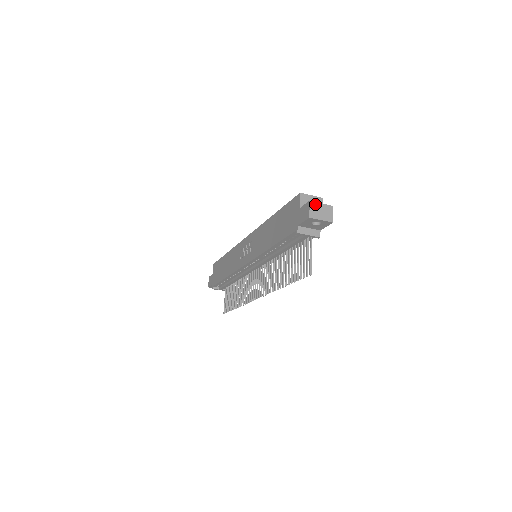
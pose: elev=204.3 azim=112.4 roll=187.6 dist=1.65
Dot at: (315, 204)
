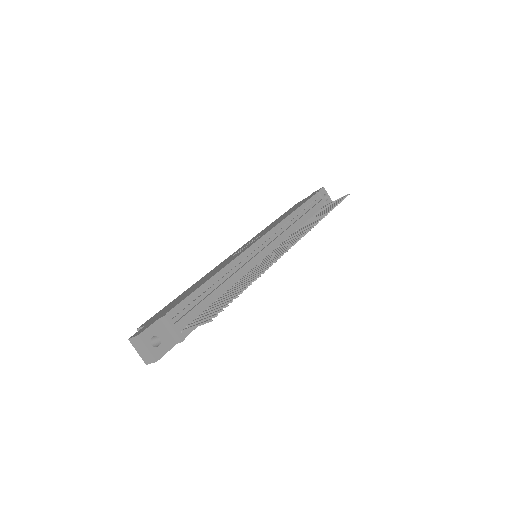
Dot at: occluded
